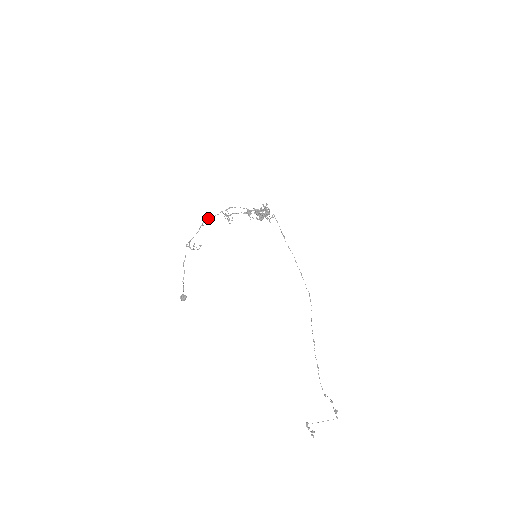
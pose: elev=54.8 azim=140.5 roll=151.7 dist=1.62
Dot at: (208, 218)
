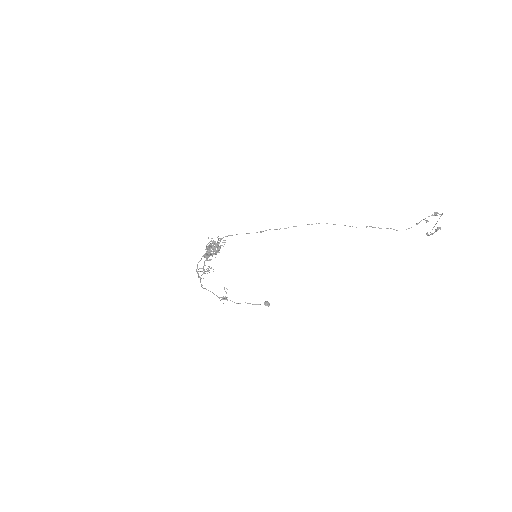
Dot at: occluded
